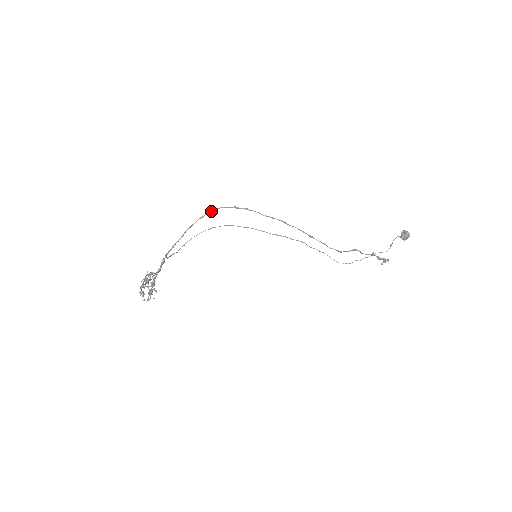
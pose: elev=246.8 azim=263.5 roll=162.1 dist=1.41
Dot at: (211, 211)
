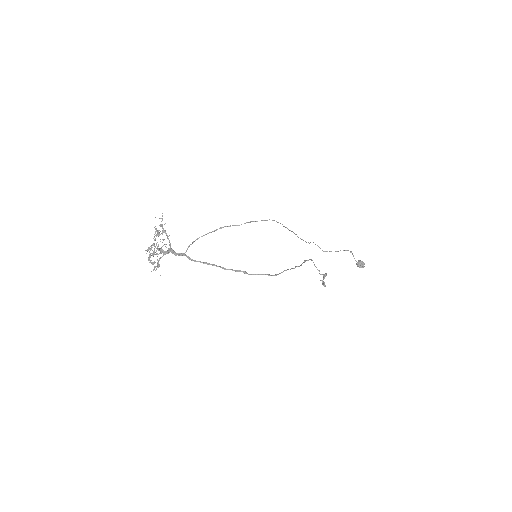
Dot at: (249, 274)
